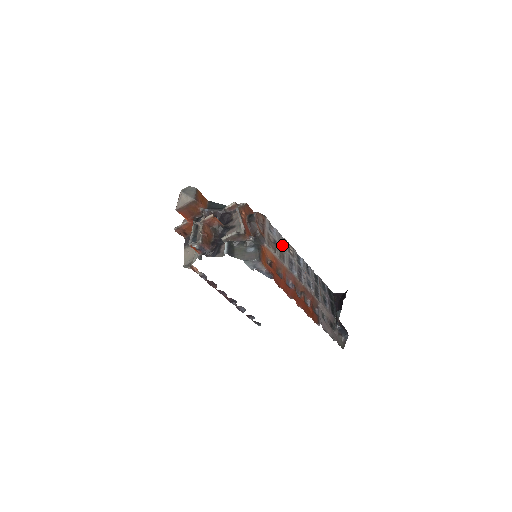
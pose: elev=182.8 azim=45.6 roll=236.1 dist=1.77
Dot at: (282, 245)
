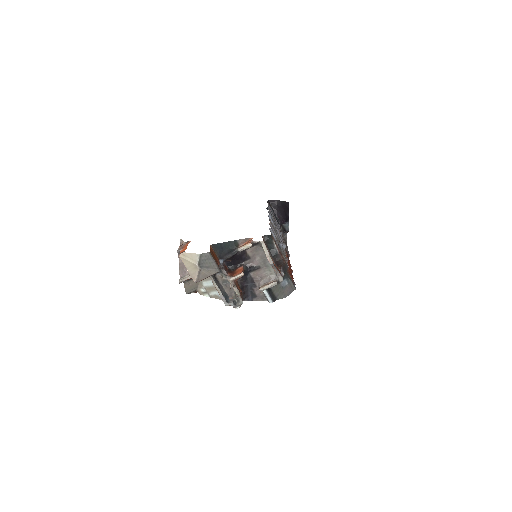
Dot at: (275, 235)
